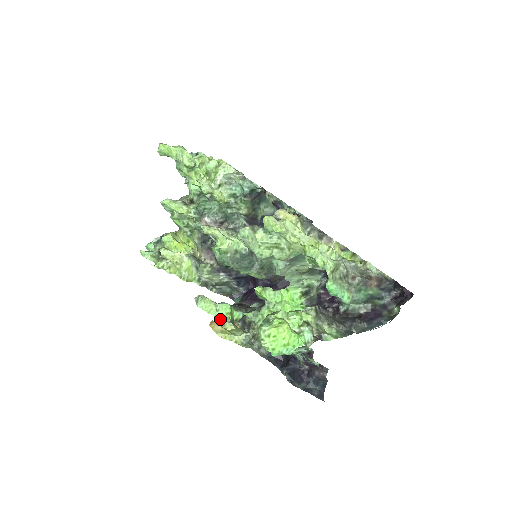
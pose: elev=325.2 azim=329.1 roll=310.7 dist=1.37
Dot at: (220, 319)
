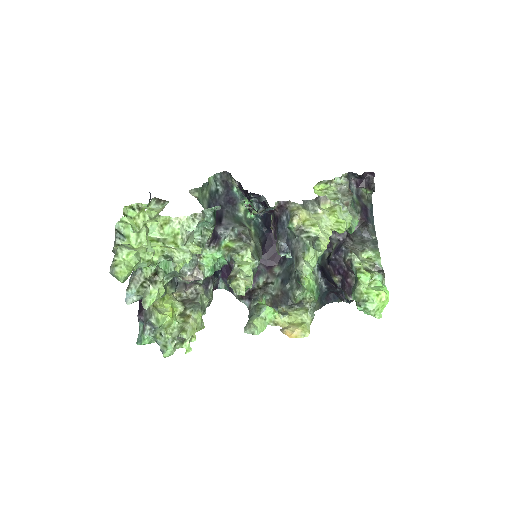
Dot at: (275, 322)
